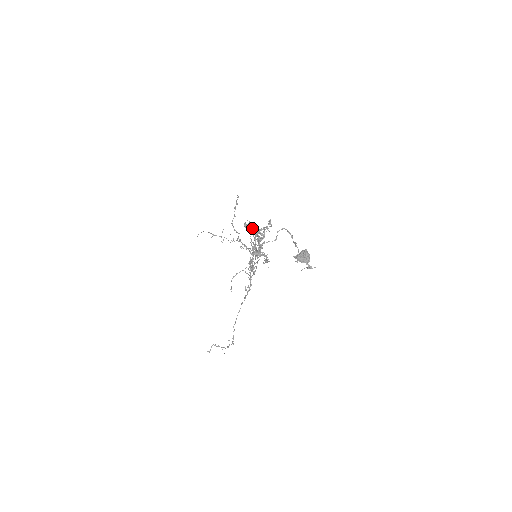
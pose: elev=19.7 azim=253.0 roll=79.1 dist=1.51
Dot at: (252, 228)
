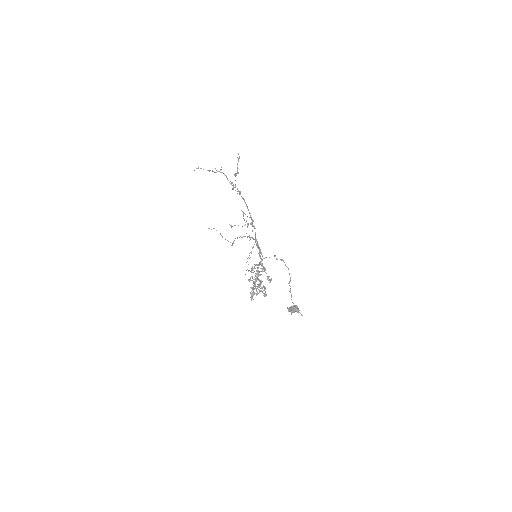
Dot at: occluded
